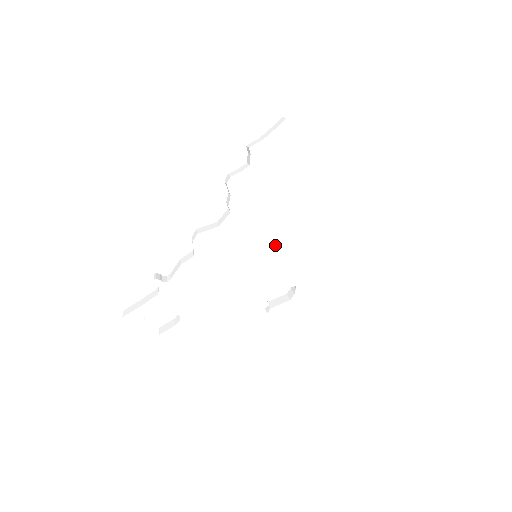
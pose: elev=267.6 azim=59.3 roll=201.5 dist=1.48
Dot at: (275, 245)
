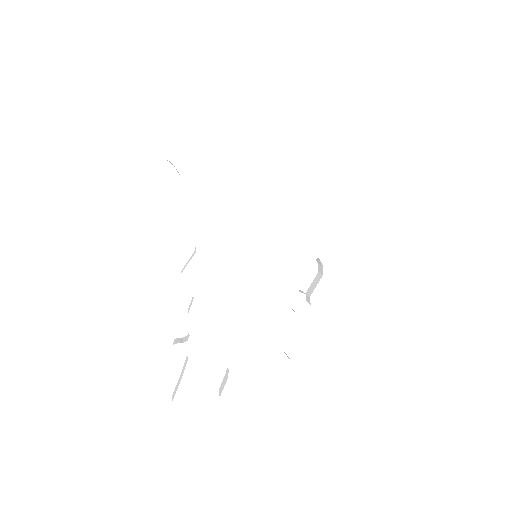
Dot at: (264, 232)
